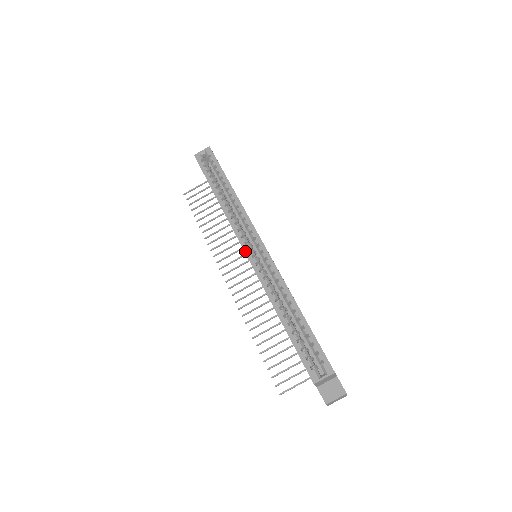
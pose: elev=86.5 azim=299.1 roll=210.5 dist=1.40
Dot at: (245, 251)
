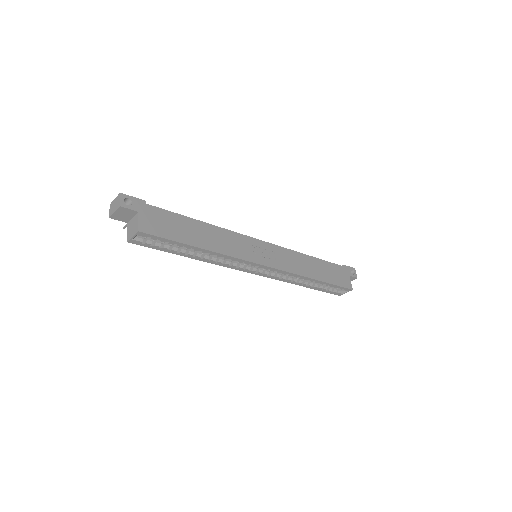
Dot at: occluded
